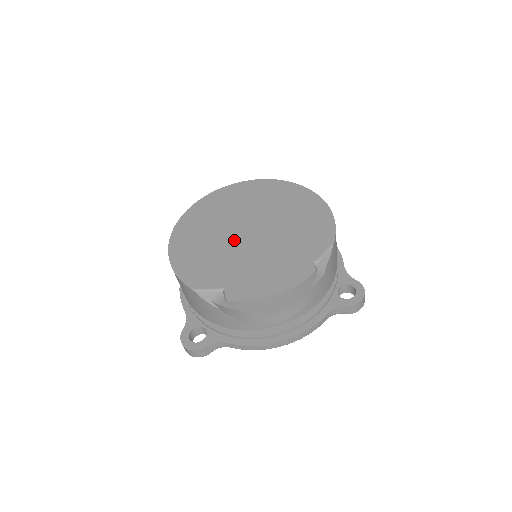
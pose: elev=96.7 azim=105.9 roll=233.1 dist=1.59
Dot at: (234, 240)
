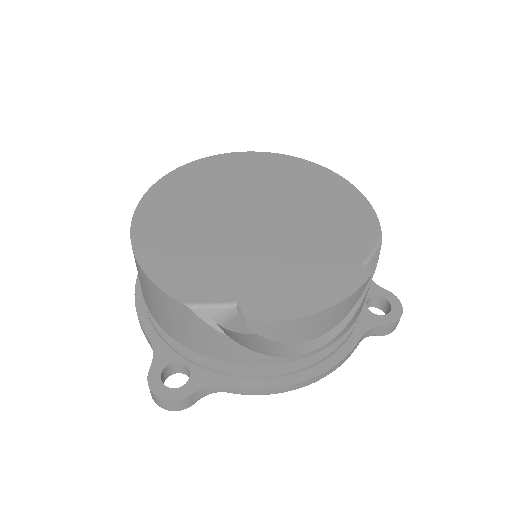
Dot at: (236, 230)
